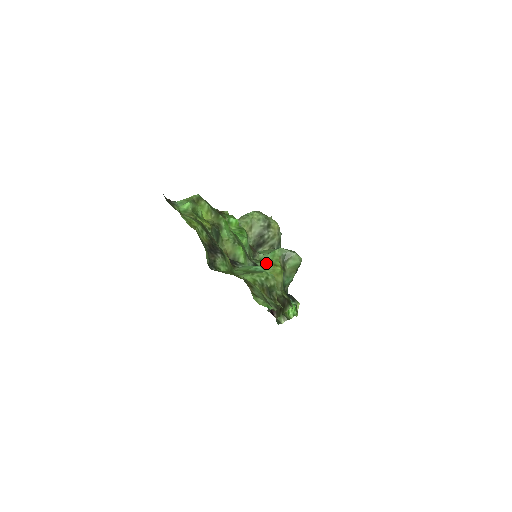
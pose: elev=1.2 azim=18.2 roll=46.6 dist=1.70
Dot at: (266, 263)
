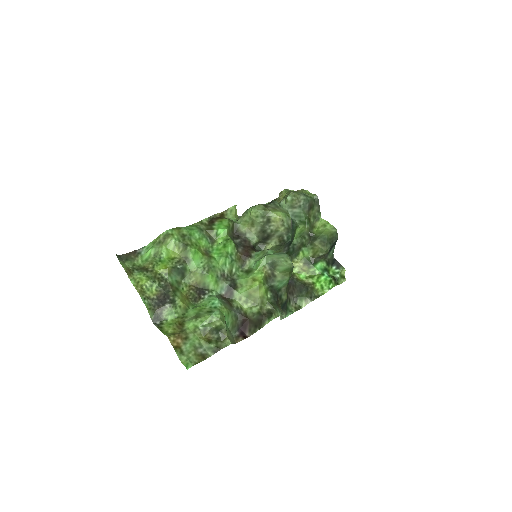
Dot at: (245, 279)
